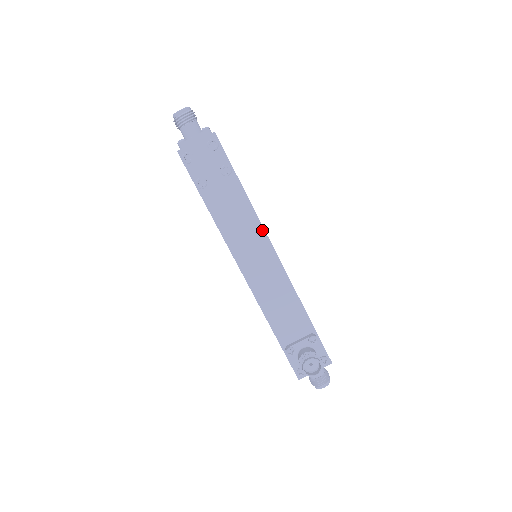
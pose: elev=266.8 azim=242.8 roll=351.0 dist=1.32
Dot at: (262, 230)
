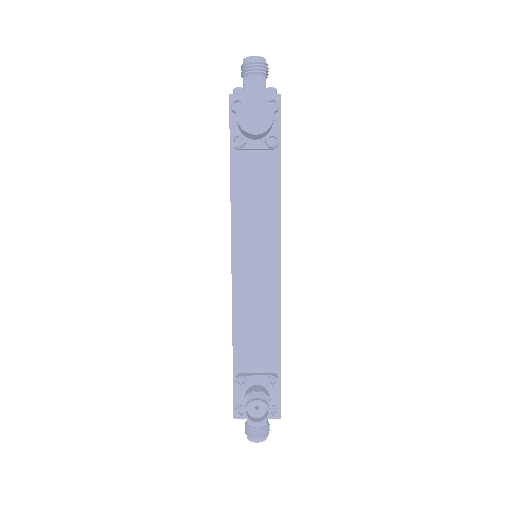
Dot at: (278, 228)
